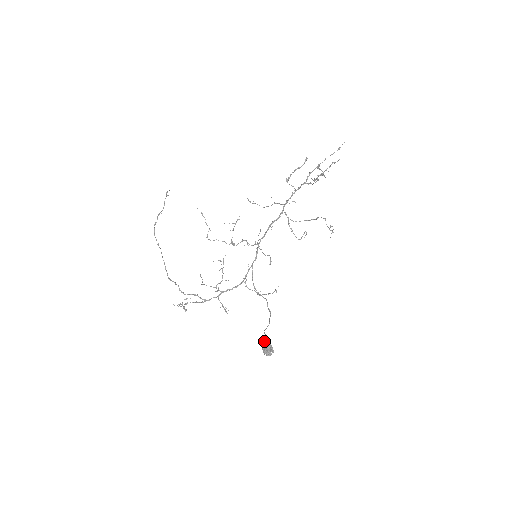
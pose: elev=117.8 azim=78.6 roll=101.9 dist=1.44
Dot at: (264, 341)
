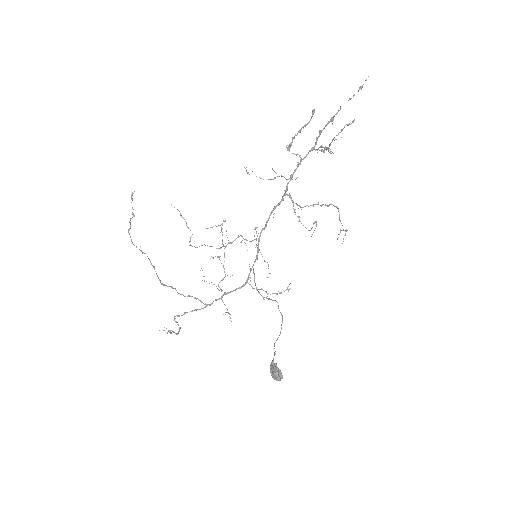
Dot at: (272, 362)
